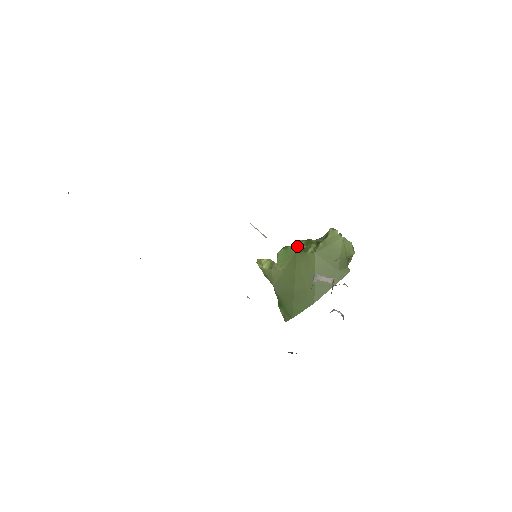
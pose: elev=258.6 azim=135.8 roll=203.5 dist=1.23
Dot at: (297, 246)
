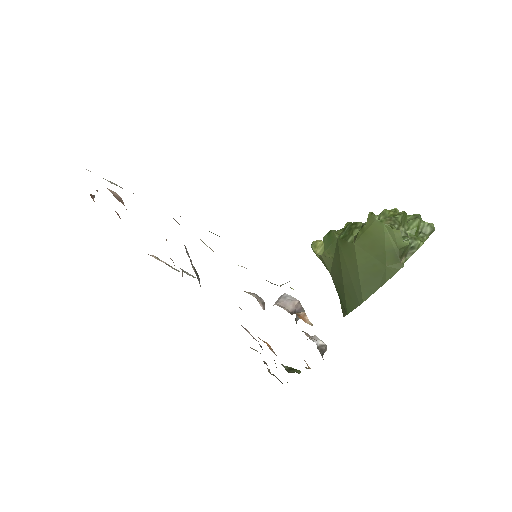
Dot at: (342, 231)
